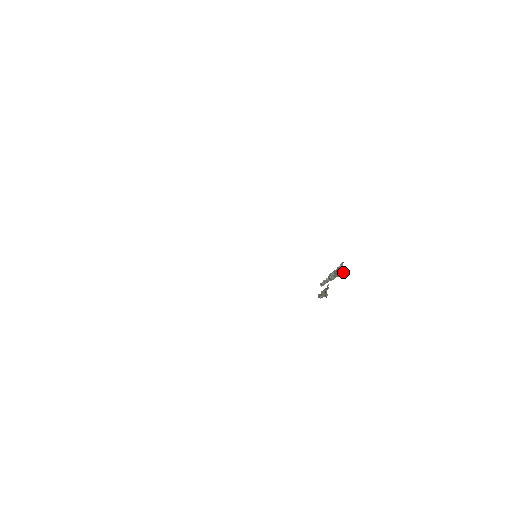
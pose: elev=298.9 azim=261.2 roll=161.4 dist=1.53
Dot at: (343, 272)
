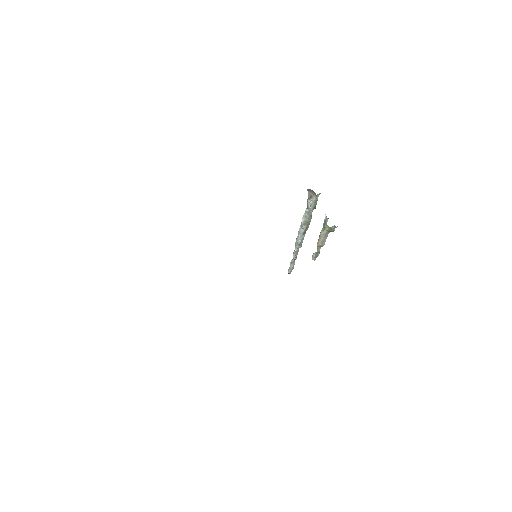
Dot at: occluded
